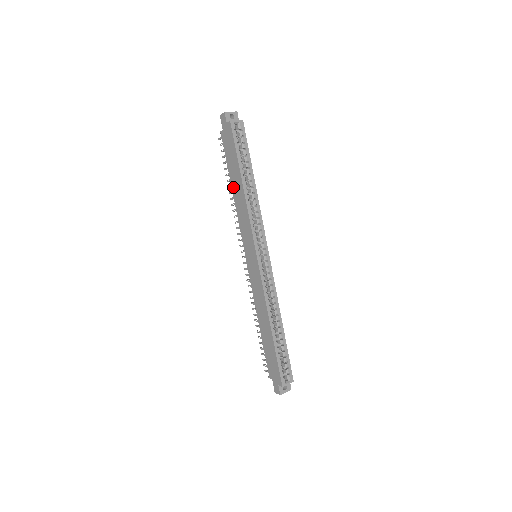
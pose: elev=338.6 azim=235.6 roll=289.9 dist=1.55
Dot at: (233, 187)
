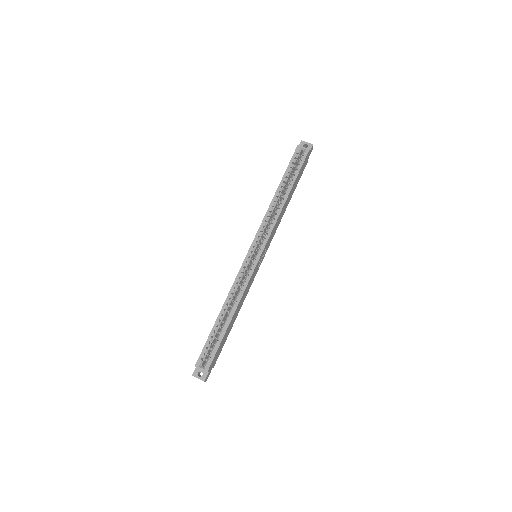
Dot at: occluded
